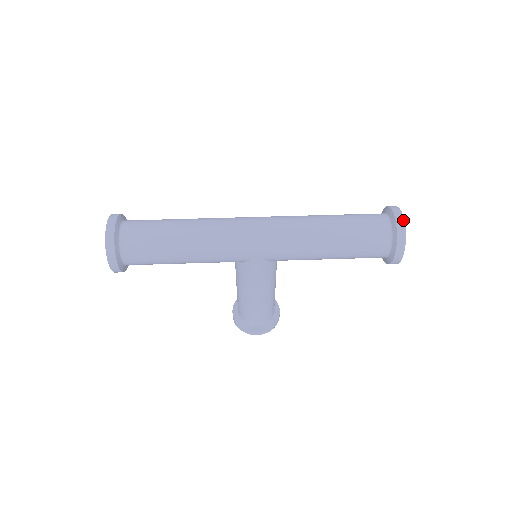
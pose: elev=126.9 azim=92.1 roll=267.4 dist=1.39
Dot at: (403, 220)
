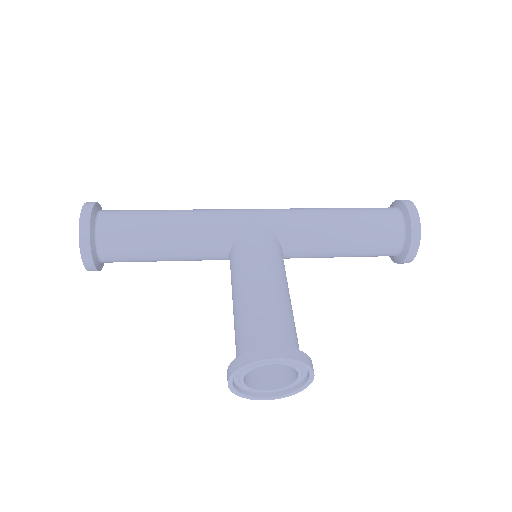
Dot at: occluded
